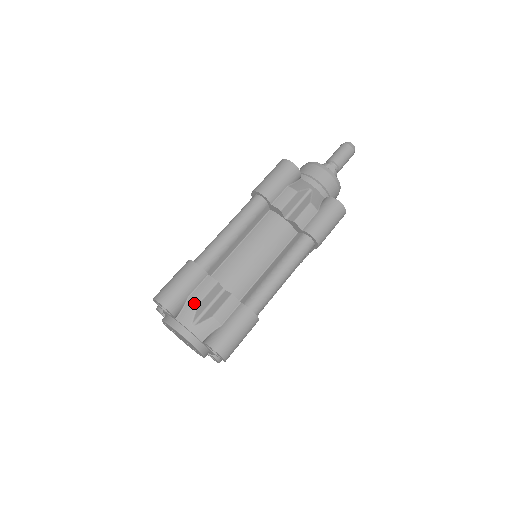
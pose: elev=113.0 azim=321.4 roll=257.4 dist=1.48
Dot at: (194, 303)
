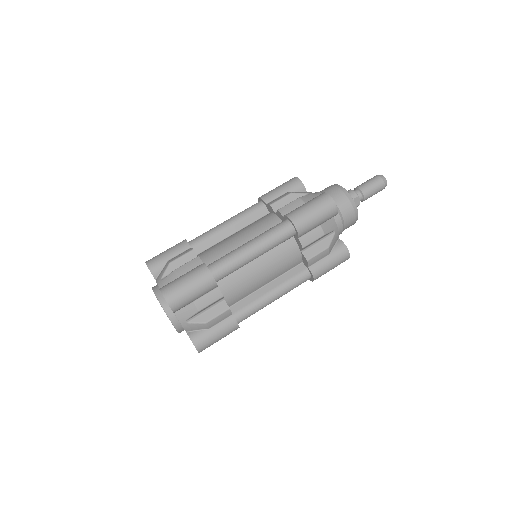
Dot at: (196, 309)
